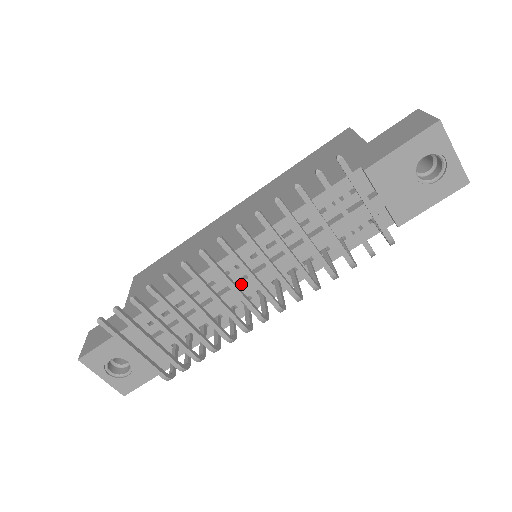
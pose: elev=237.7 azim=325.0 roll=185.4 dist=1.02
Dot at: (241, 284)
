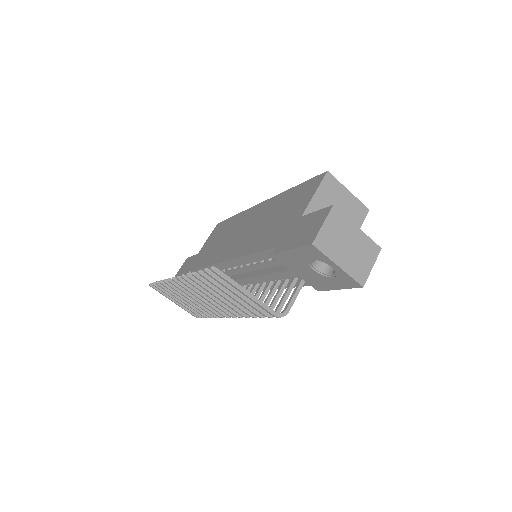
Dot at: occluded
